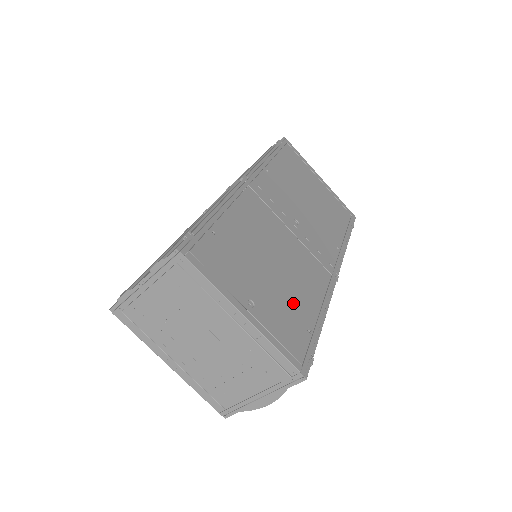
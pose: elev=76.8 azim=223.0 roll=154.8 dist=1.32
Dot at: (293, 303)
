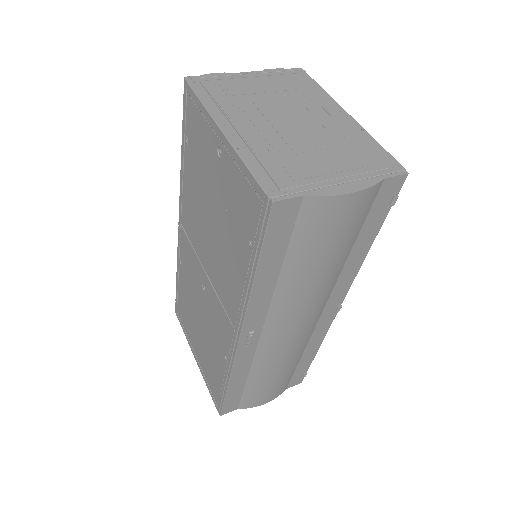
Dot at: occluded
